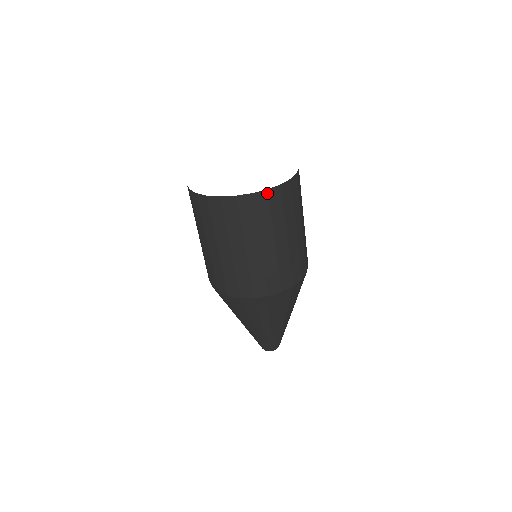
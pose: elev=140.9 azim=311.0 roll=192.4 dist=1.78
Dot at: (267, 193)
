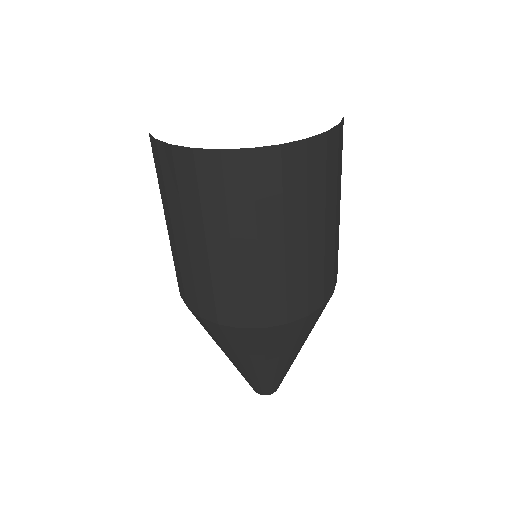
Dot at: (220, 156)
